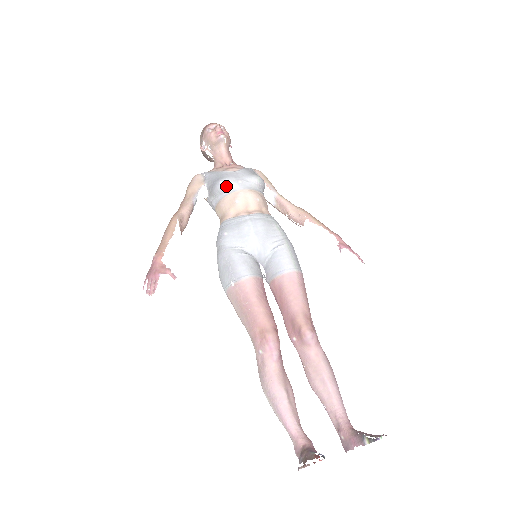
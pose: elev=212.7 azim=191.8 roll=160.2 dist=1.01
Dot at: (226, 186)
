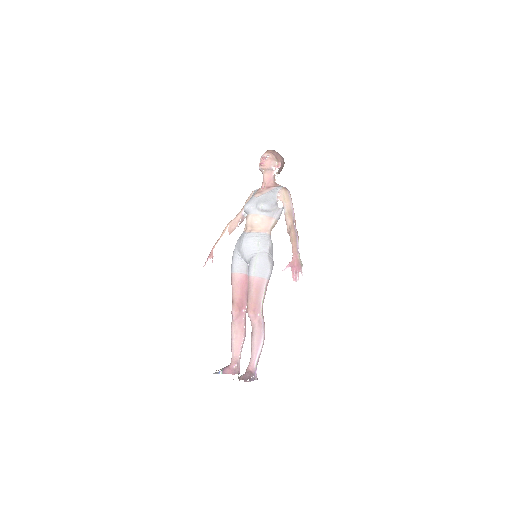
Dot at: (245, 210)
